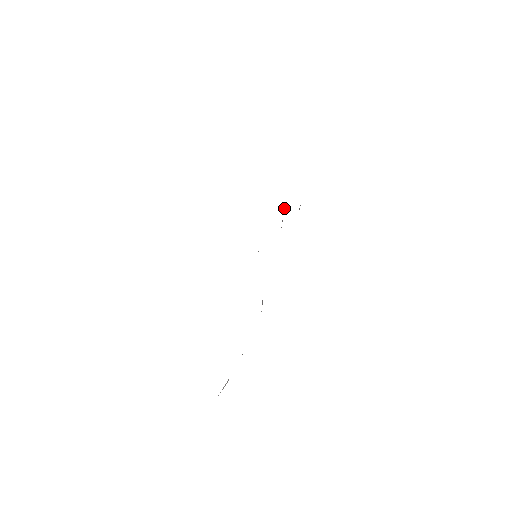
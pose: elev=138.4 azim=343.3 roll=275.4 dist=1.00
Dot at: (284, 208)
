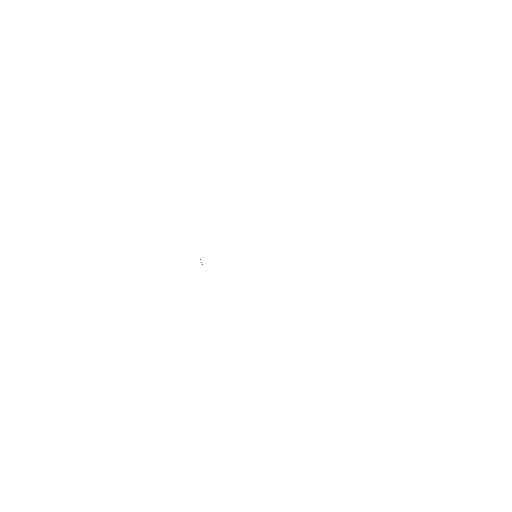
Dot at: occluded
